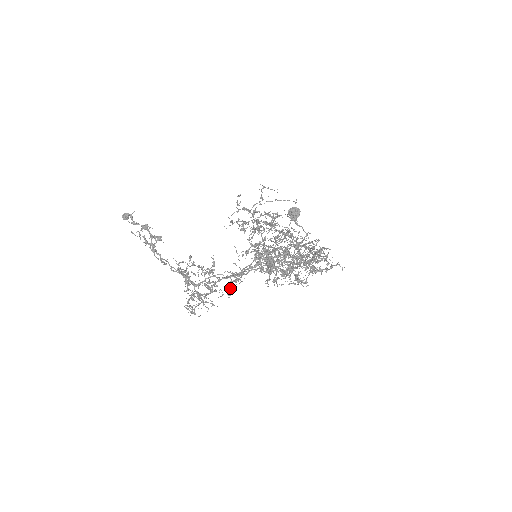
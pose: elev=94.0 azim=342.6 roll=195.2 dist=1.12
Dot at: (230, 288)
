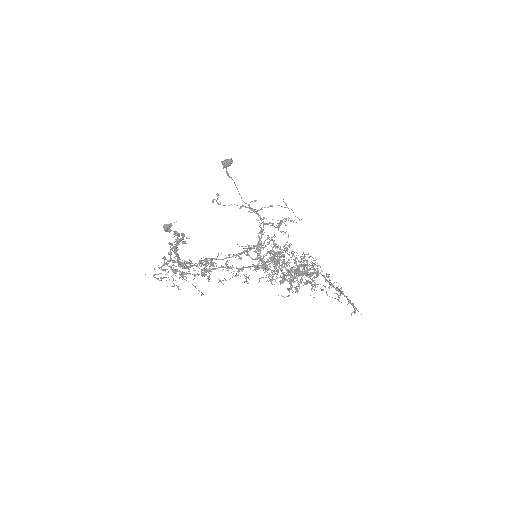
Dot at: occluded
